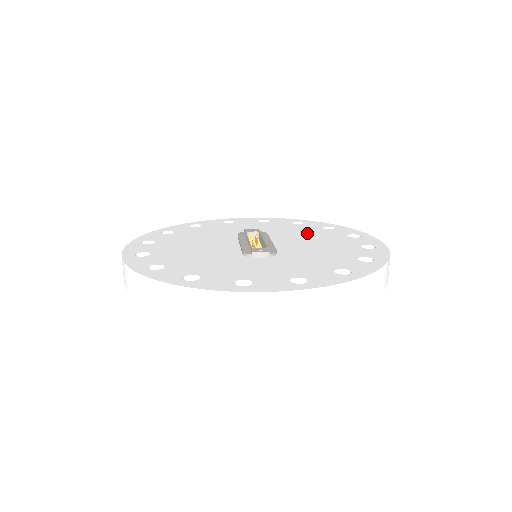
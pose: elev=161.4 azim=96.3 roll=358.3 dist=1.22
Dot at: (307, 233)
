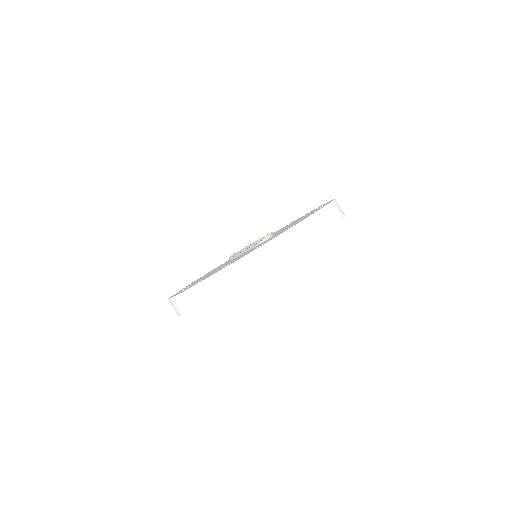
Dot at: occluded
